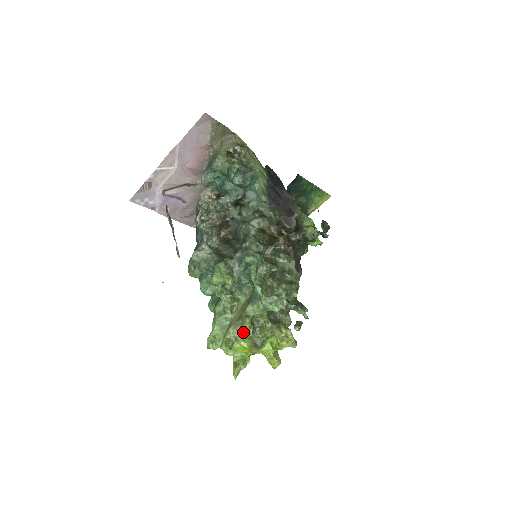
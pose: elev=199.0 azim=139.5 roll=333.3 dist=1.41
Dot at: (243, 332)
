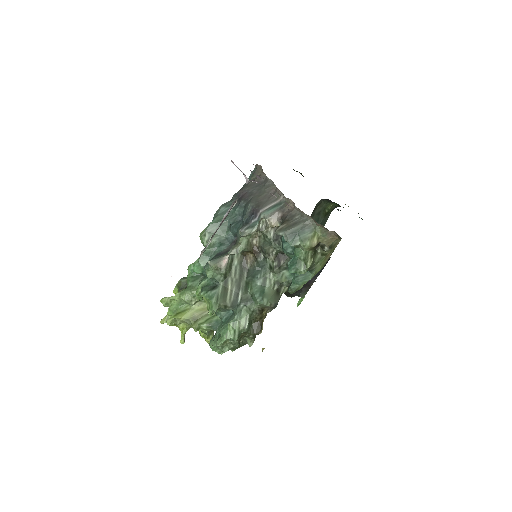
Dot at: (188, 324)
